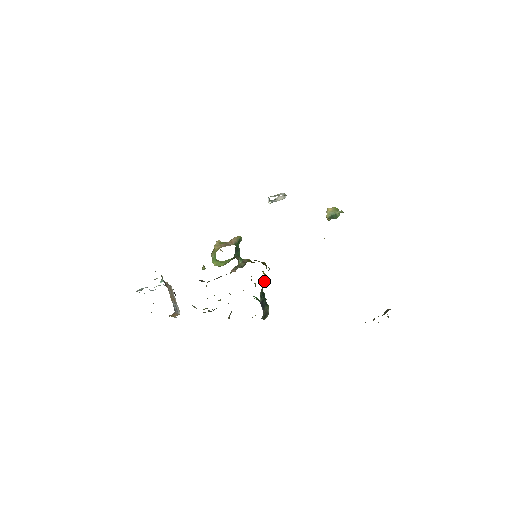
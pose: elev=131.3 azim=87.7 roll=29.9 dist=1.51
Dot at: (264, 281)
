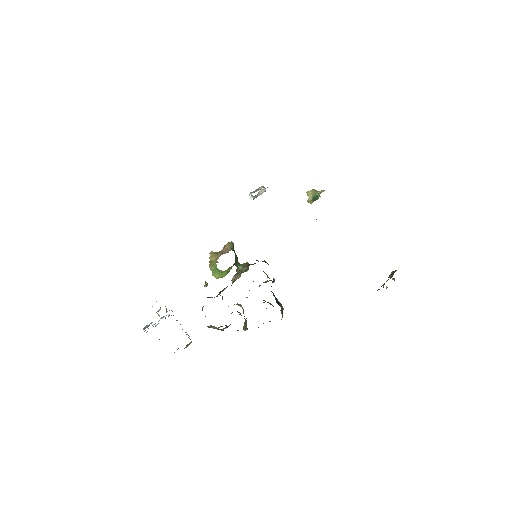
Dot at: (269, 280)
